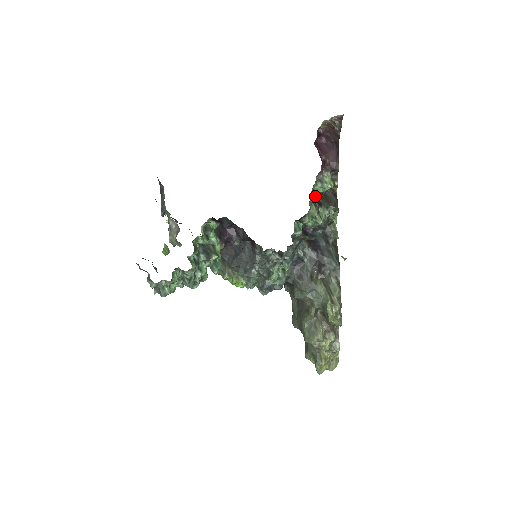
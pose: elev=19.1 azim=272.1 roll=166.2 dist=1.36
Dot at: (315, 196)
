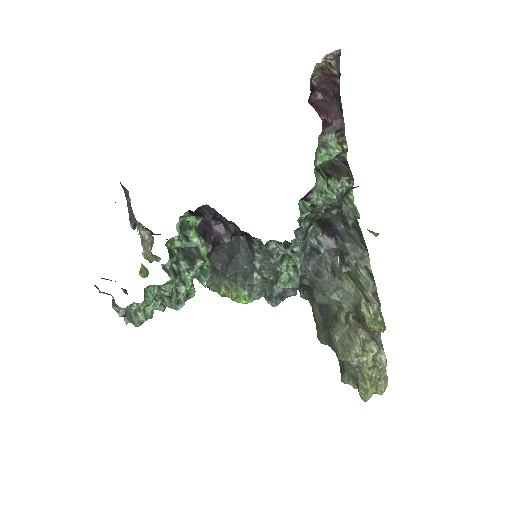
Dot at: (320, 167)
